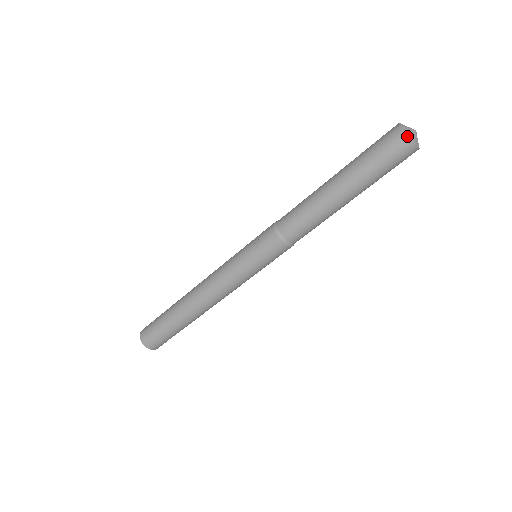
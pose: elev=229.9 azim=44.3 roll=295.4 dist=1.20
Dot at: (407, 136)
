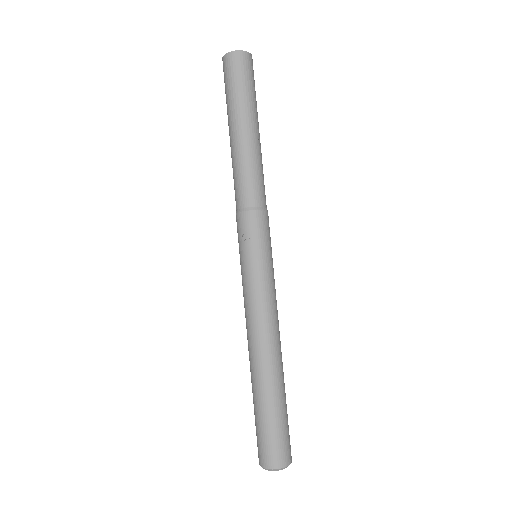
Dot at: (237, 51)
